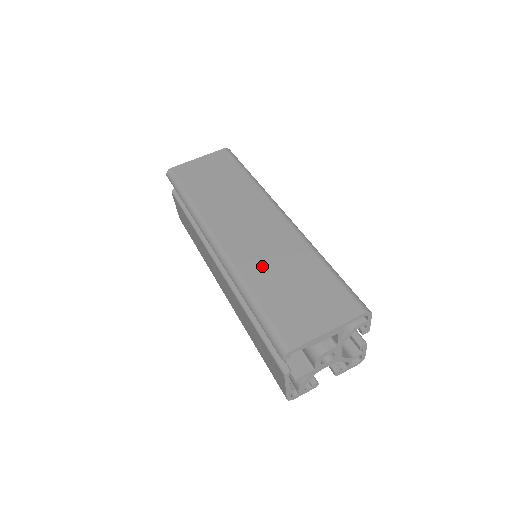
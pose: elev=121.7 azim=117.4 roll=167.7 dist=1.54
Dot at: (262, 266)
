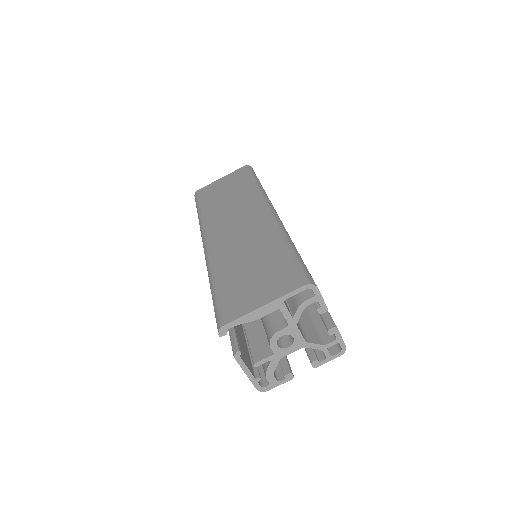
Dot at: (232, 256)
